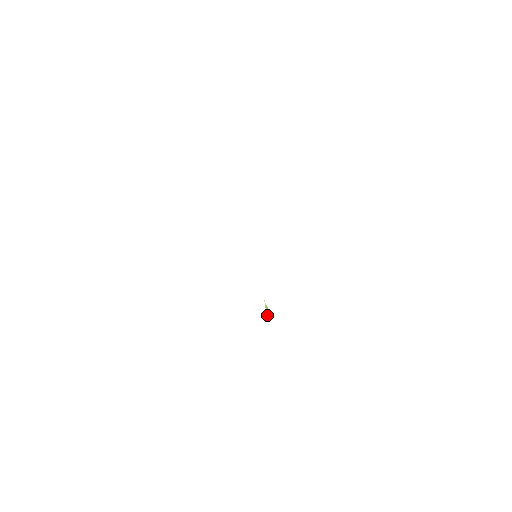
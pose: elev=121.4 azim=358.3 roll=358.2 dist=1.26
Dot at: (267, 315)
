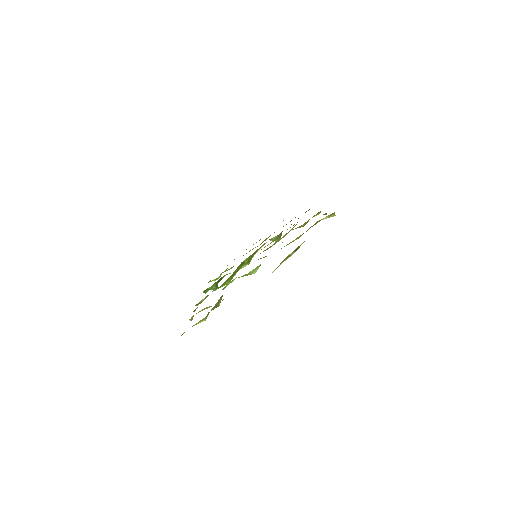
Dot at: (266, 256)
